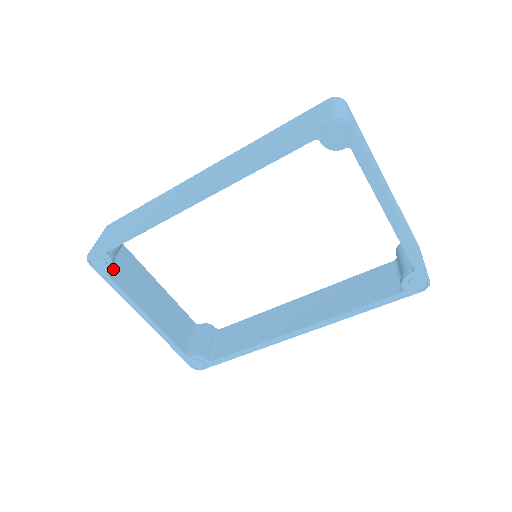
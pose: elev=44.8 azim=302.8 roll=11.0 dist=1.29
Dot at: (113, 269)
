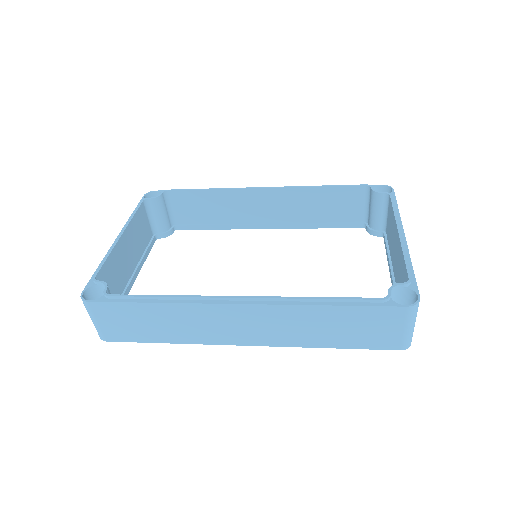
Dot at: occluded
